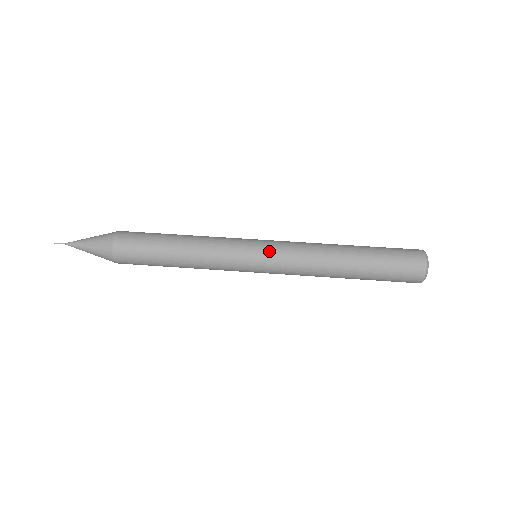
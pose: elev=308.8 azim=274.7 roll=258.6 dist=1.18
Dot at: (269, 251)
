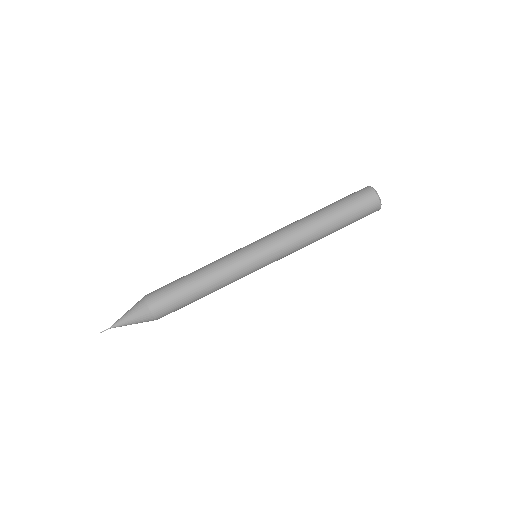
Dot at: (263, 244)
